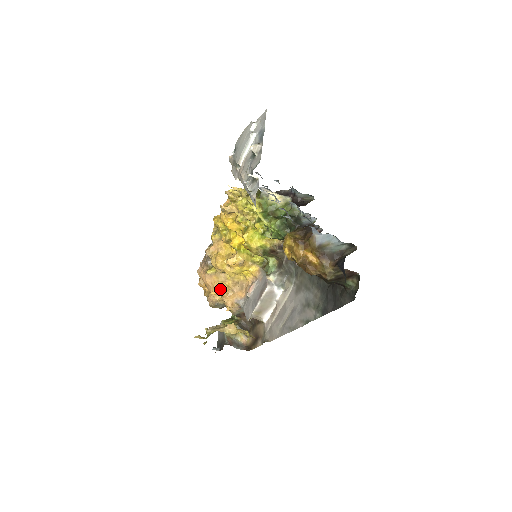
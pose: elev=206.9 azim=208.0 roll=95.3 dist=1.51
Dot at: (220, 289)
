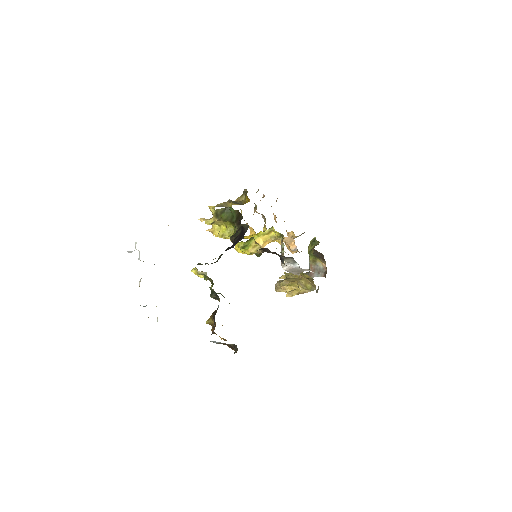
Dot at: occluded
